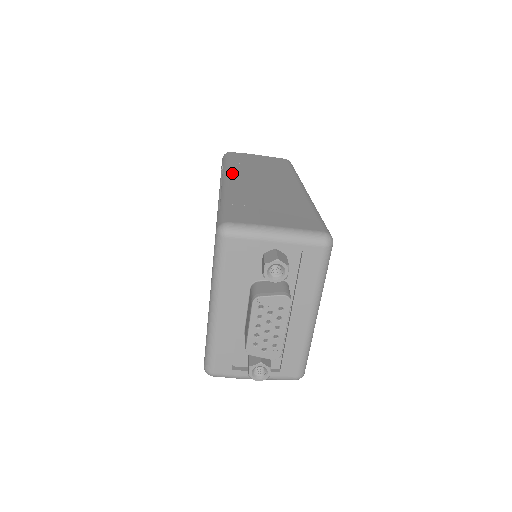
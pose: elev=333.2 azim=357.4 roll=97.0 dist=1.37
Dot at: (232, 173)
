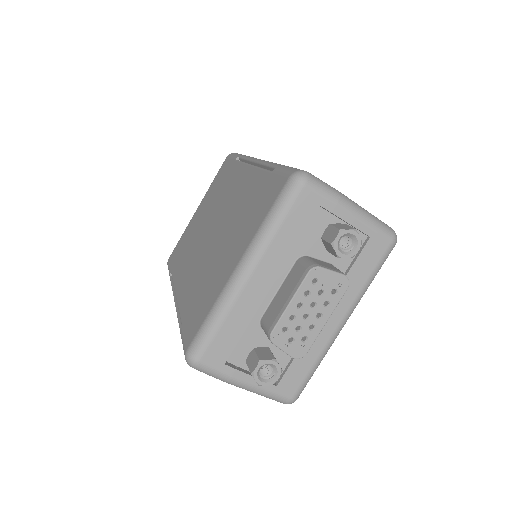
Dot at: occluded
